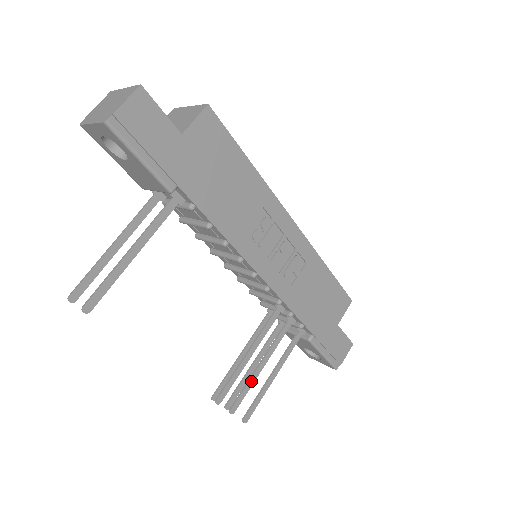
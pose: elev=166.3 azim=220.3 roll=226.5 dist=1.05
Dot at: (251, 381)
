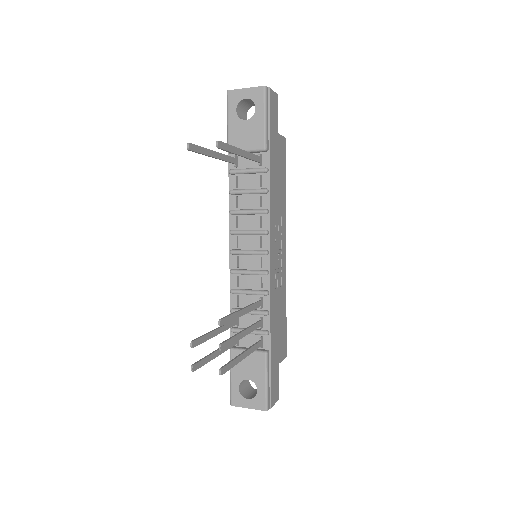
Dot at: (236, 338)
